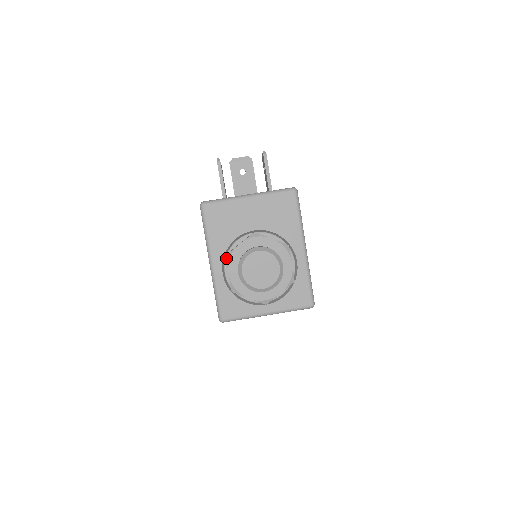
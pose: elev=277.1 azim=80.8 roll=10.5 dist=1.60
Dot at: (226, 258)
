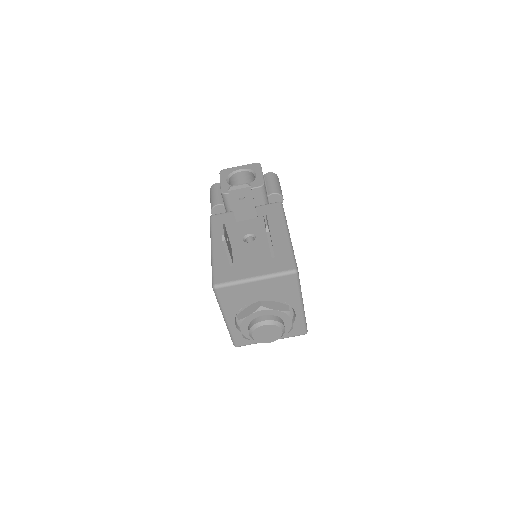
Dot at: (238, 322)
